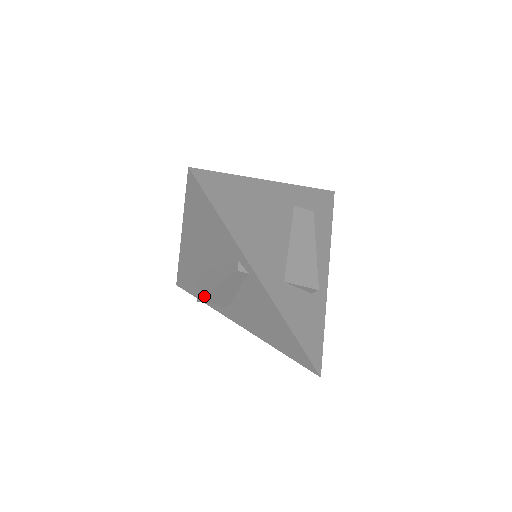
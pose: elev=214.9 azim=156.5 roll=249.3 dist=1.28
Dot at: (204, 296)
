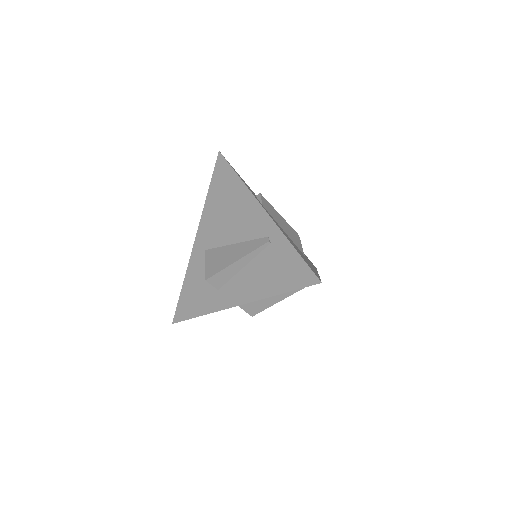
Dot at: occluded
